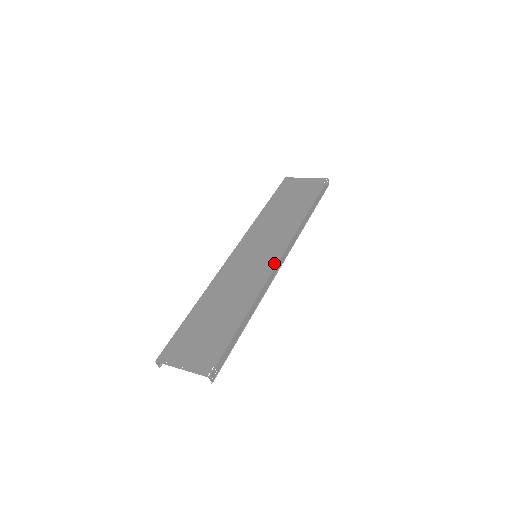
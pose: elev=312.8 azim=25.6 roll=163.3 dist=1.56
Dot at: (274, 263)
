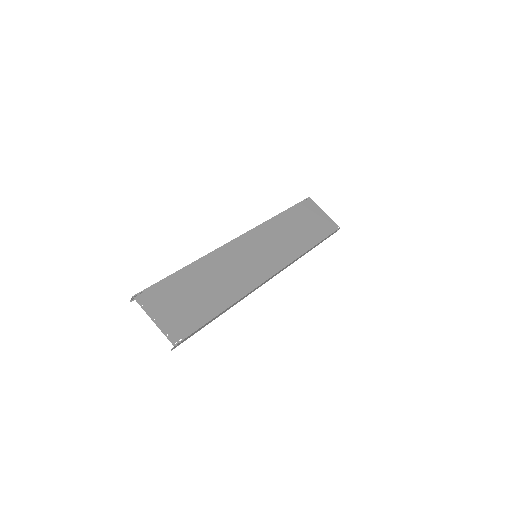
Dot at: (268, 275)
